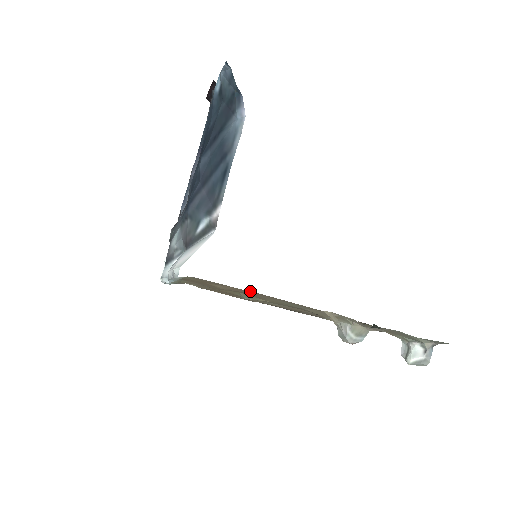
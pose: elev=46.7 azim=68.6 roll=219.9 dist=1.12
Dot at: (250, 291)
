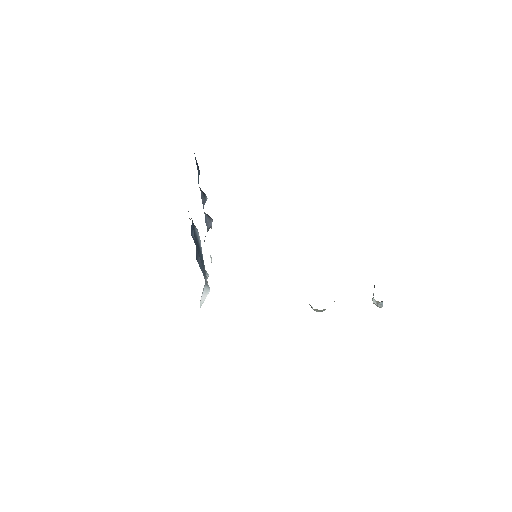
Dot at: occluded
